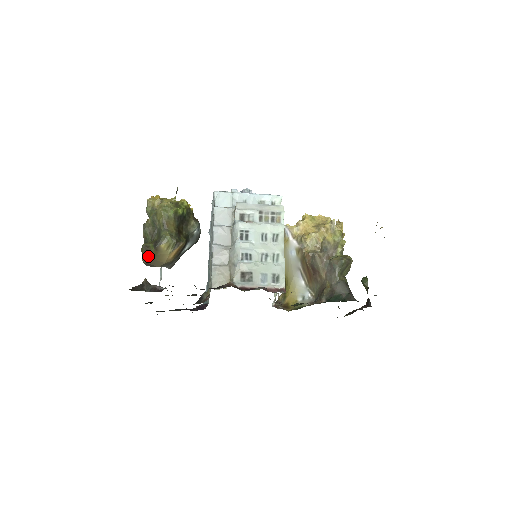
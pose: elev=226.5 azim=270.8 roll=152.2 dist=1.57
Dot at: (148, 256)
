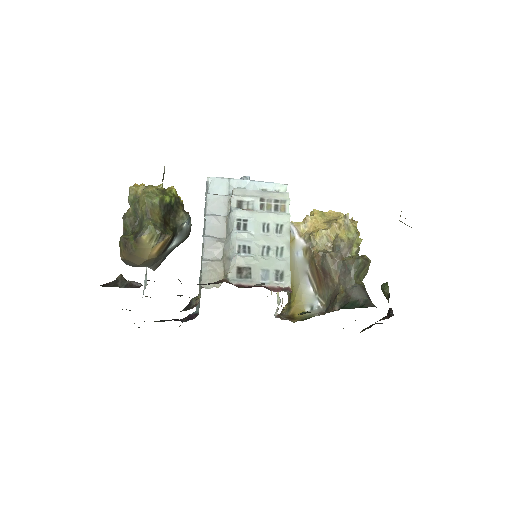
Dot at: (127, 250)
